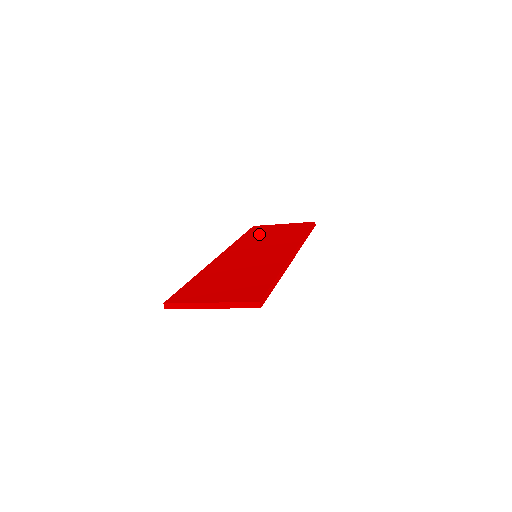
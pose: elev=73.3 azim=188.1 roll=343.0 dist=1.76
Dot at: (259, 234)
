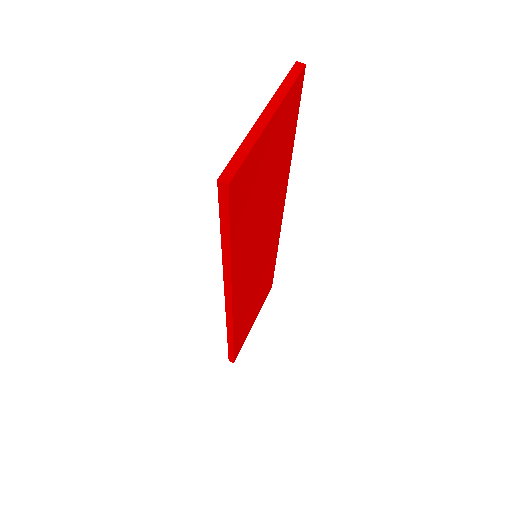
Dot at: occluded
